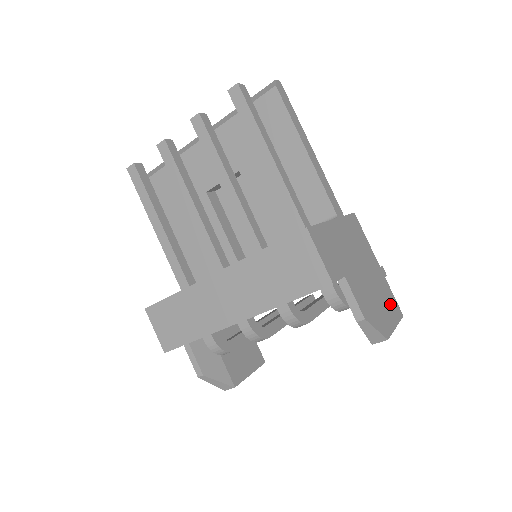
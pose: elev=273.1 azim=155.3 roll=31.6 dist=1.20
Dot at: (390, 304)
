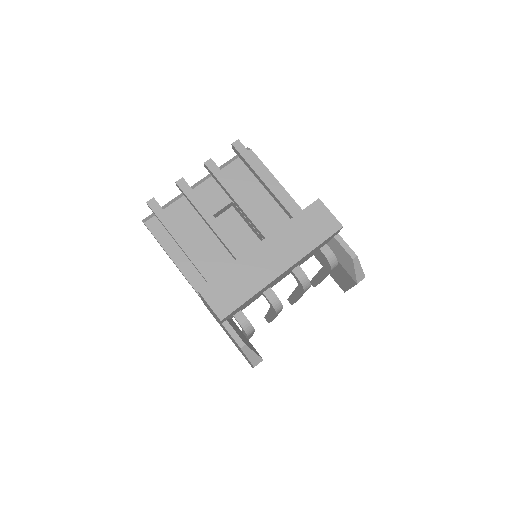
Dot at: occluded
